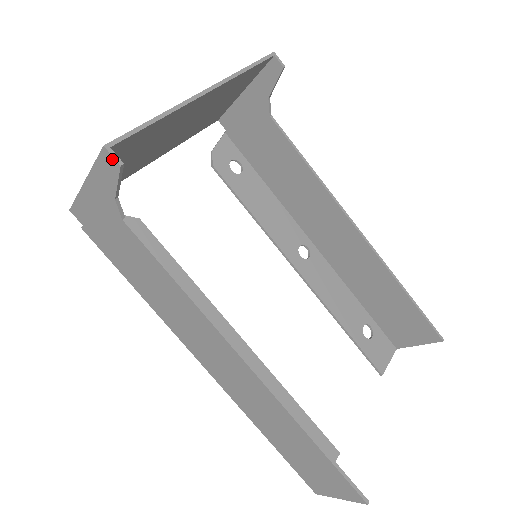
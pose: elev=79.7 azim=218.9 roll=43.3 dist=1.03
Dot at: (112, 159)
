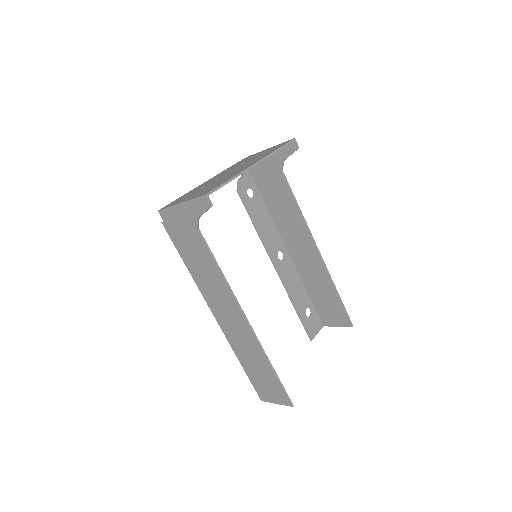
Dot at: (208, 202)
